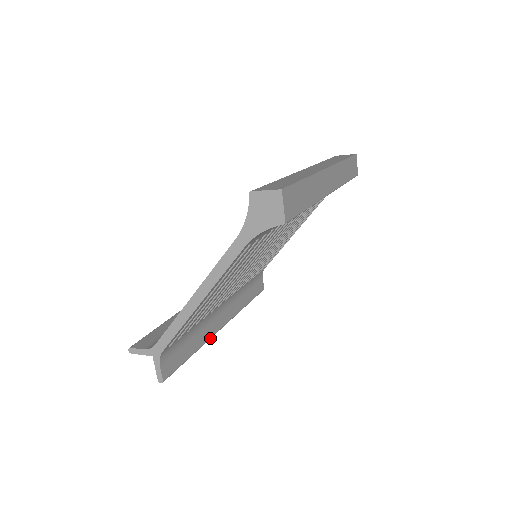
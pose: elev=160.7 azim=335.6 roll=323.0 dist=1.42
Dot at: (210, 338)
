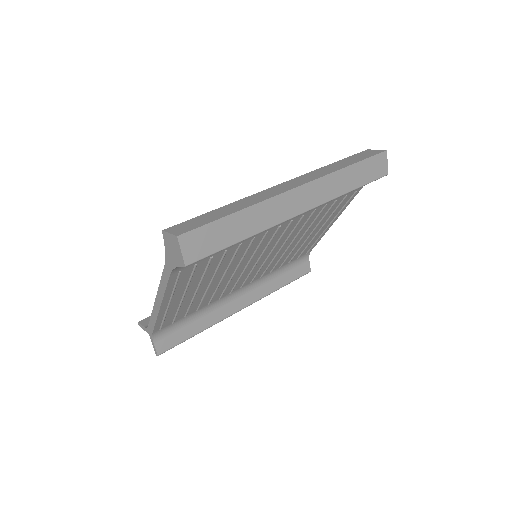
Dot at: (222, 319)
